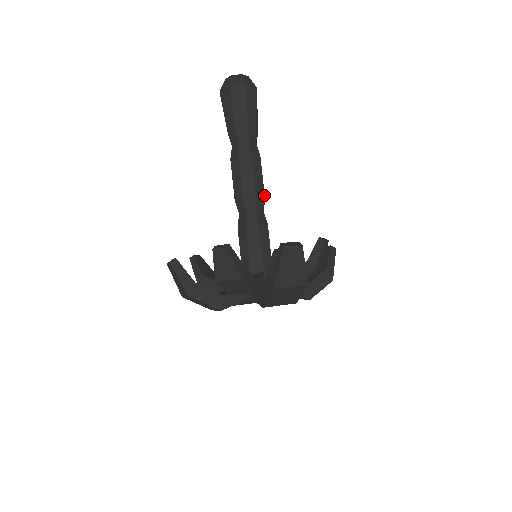
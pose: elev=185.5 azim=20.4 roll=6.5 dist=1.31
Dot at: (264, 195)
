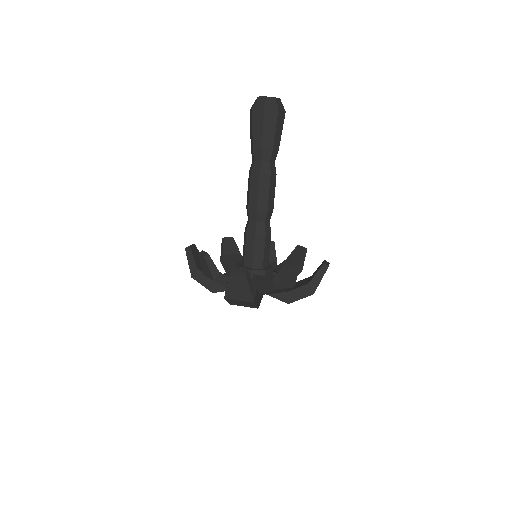
Dot at: (267, 209)
